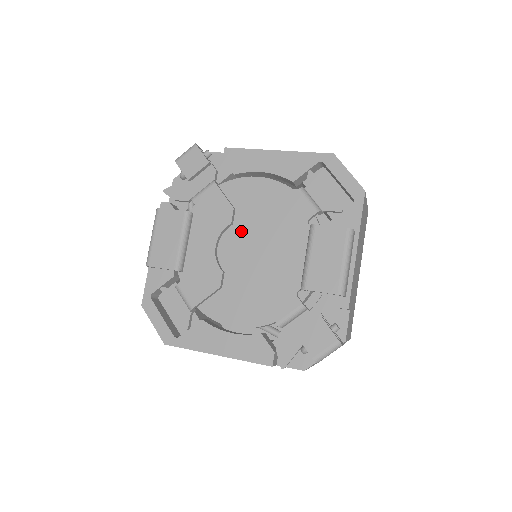
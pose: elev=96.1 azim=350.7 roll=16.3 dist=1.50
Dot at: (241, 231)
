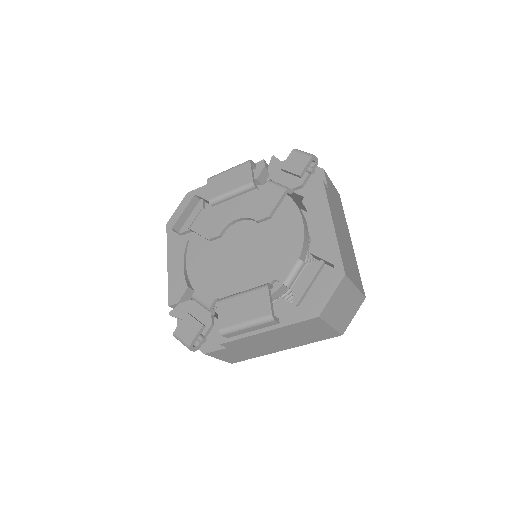
Dot at: (255, 232)
